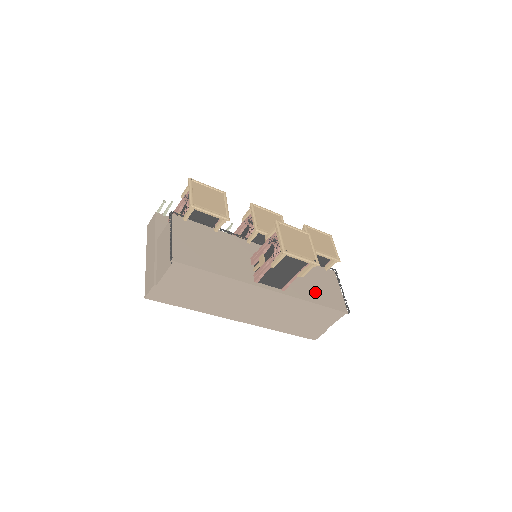
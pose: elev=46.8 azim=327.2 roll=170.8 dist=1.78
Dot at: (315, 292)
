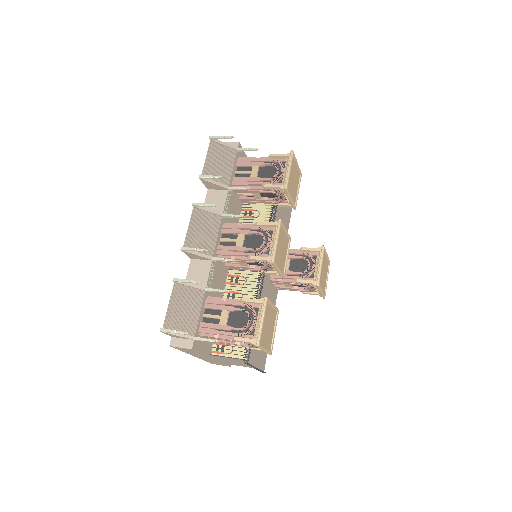
Dot at: (286, 218)
